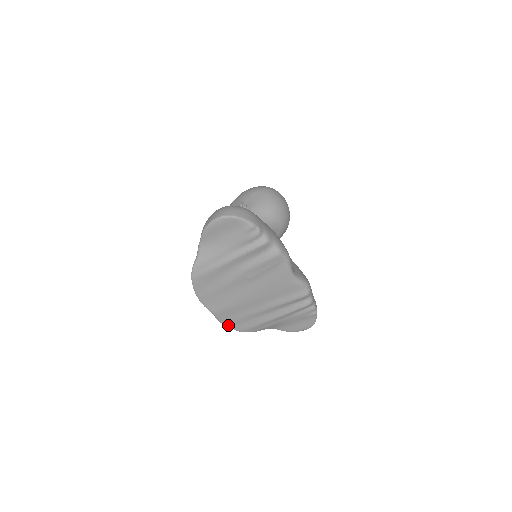
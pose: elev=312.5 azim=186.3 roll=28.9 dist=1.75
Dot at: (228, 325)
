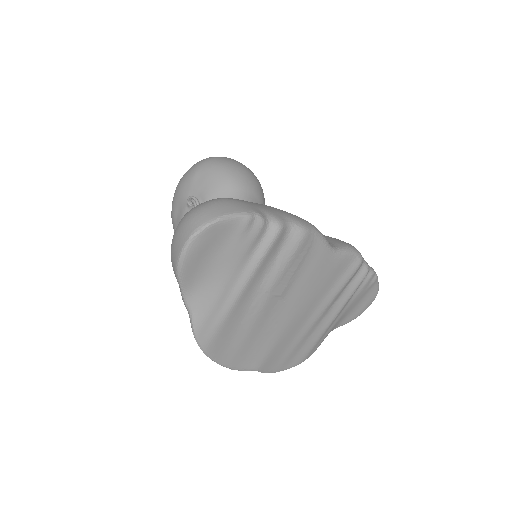
Dot at: (281, 369)
